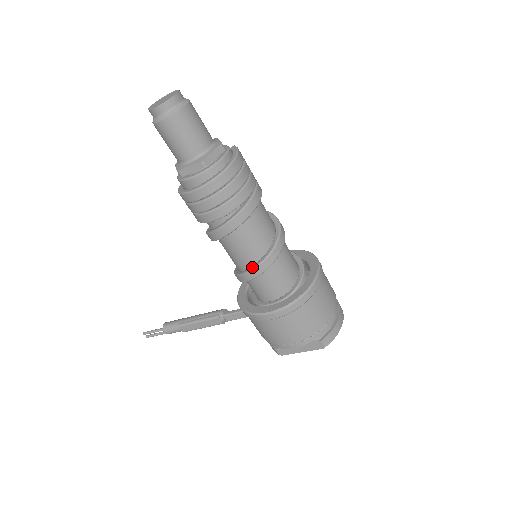
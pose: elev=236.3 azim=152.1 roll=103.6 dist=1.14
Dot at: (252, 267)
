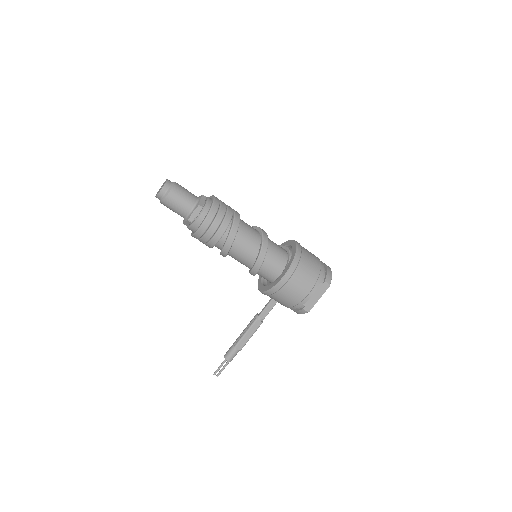
Dot at: (258, 255)
